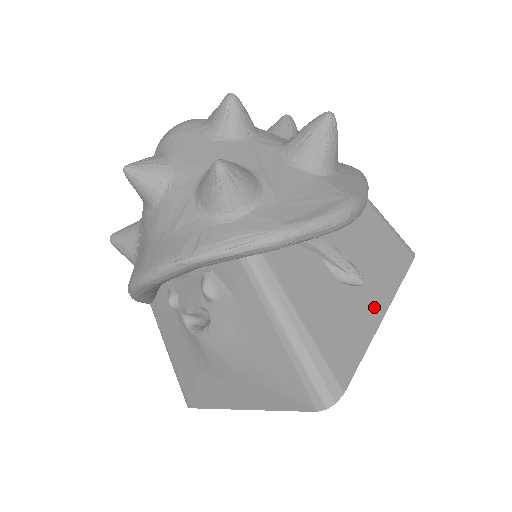
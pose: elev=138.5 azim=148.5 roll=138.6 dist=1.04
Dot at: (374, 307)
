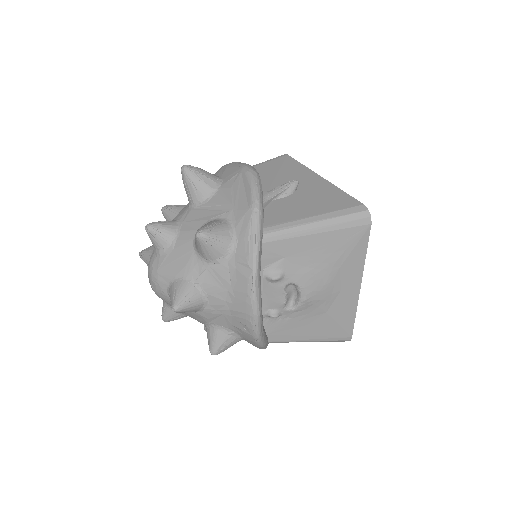
Dot at: (314, 181)
